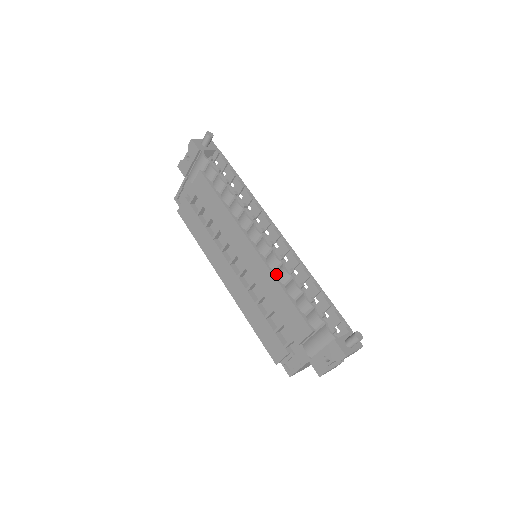
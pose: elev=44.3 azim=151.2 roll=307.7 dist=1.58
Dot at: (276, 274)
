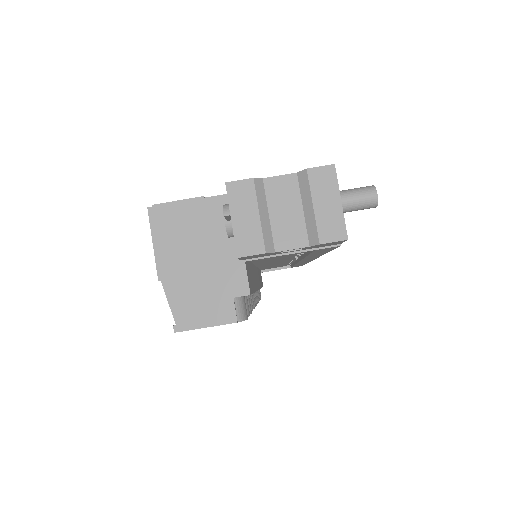
Dot at: occluded
